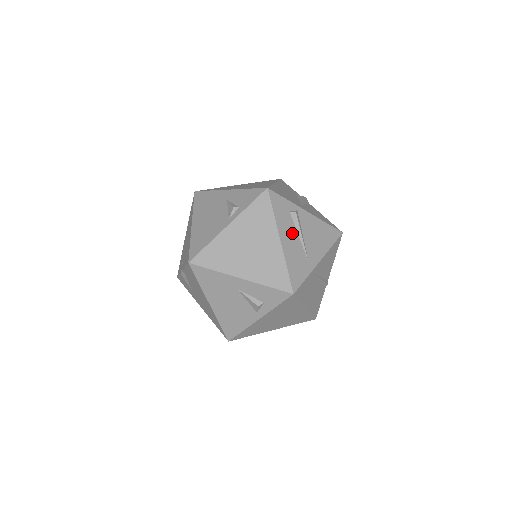
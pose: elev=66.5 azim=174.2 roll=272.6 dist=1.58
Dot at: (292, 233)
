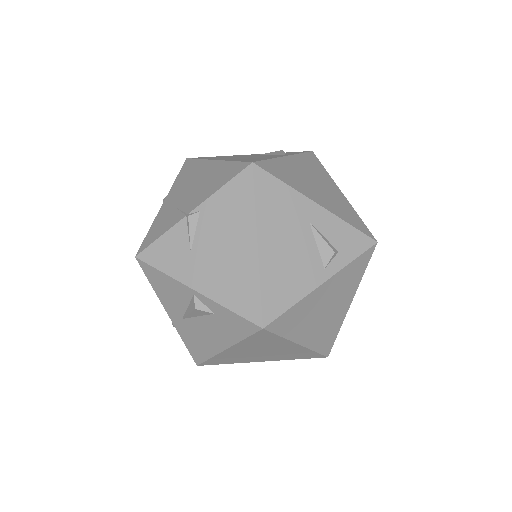
Dot at: occluded
